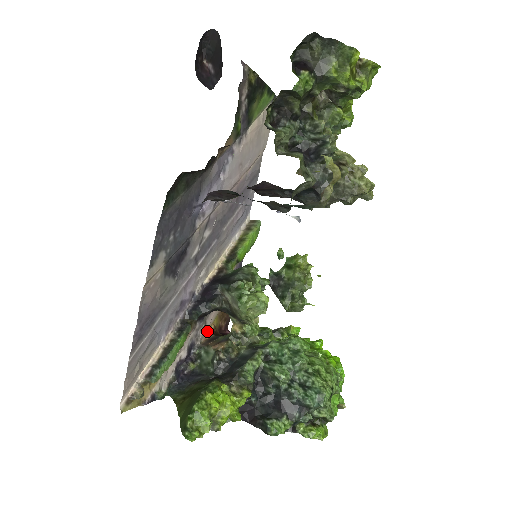
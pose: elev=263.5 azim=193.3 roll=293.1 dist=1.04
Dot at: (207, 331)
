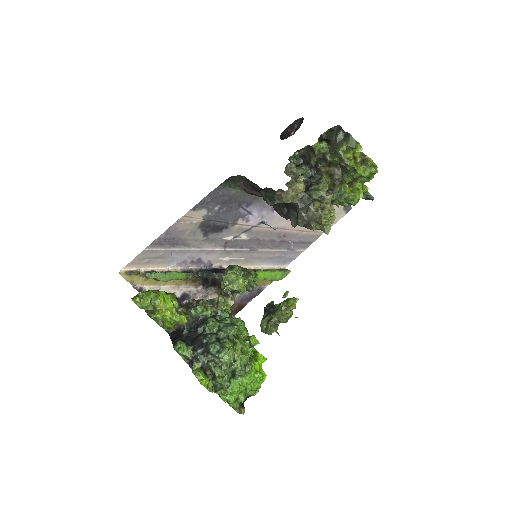
Dot at: occluded
